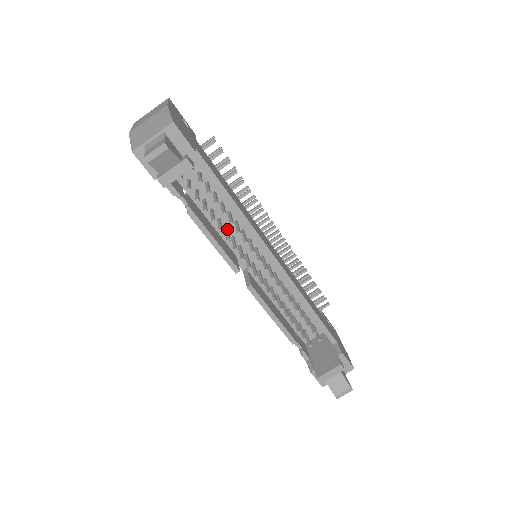
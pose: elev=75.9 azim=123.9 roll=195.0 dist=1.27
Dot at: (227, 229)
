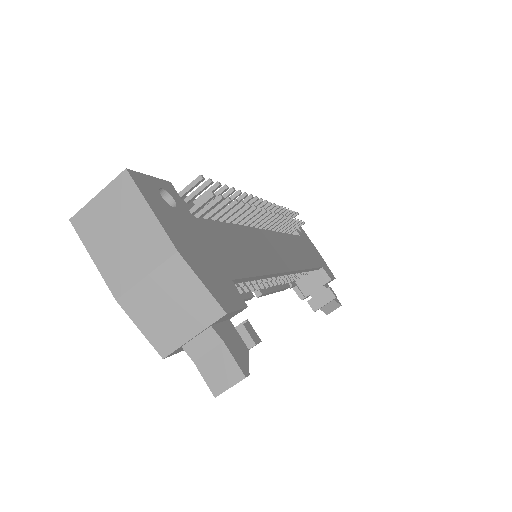
Dot at: occluded
